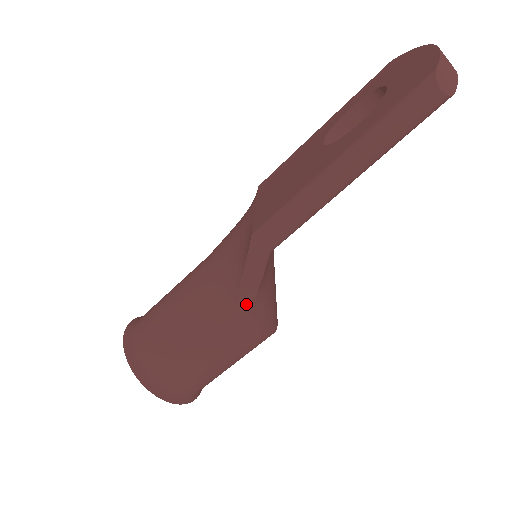
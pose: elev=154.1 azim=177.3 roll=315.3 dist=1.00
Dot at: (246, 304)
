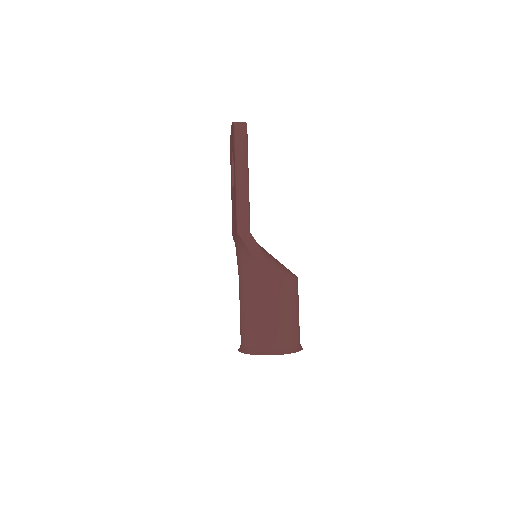
Dot at: (266, 266)
